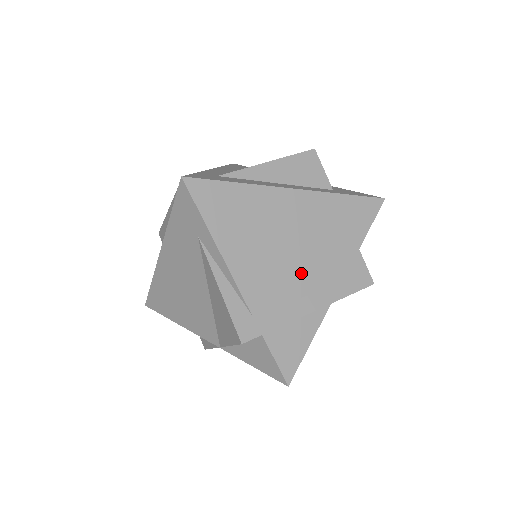
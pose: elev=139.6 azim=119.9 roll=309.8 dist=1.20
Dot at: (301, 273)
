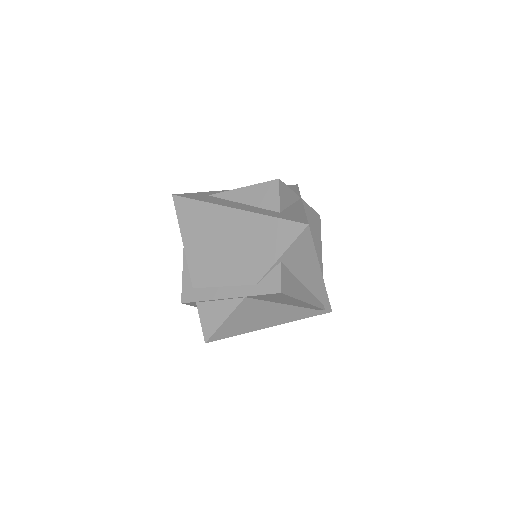
Dot at: (228, 269)
